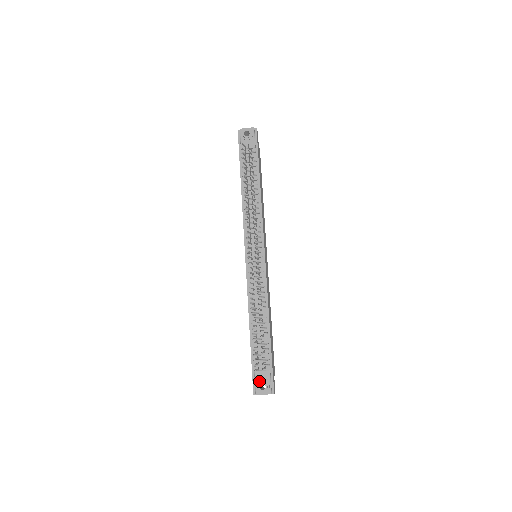
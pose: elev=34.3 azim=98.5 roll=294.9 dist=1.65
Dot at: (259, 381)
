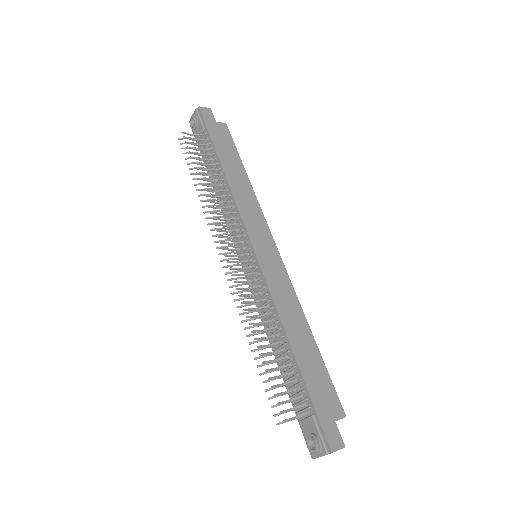
Dot at: (306, 437)
